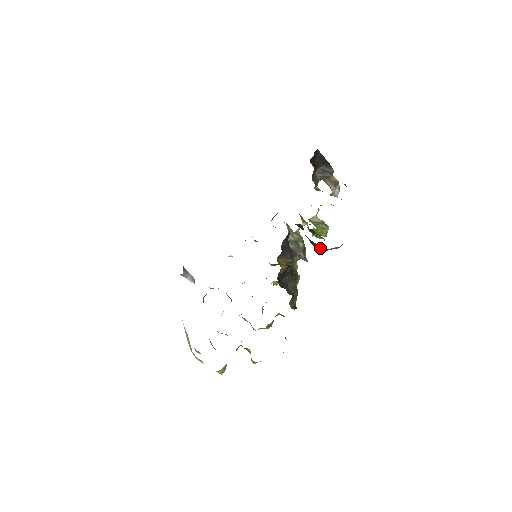
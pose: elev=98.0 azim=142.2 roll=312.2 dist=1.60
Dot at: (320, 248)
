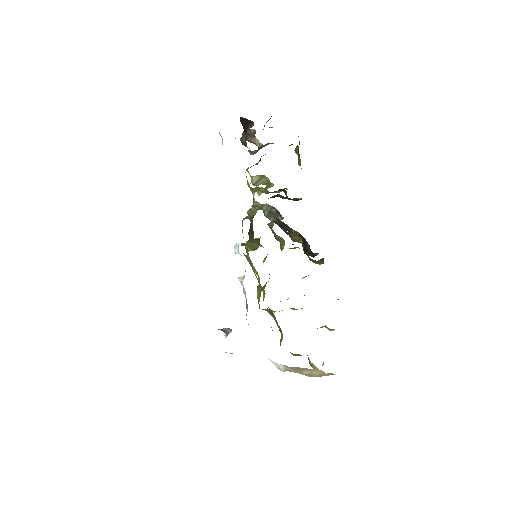
Dot at: (297, 198)
